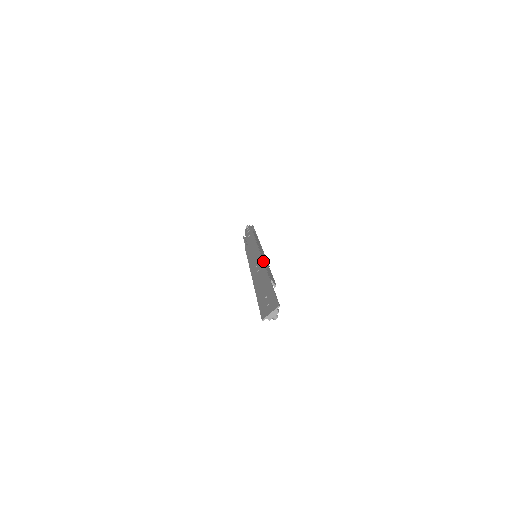
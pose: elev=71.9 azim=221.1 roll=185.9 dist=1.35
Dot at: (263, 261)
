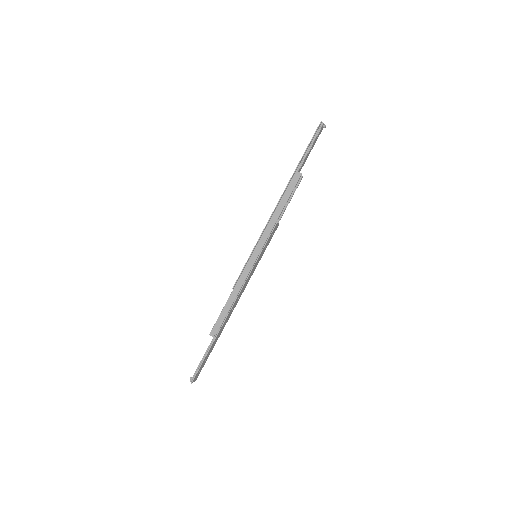
Dot at: occluded
